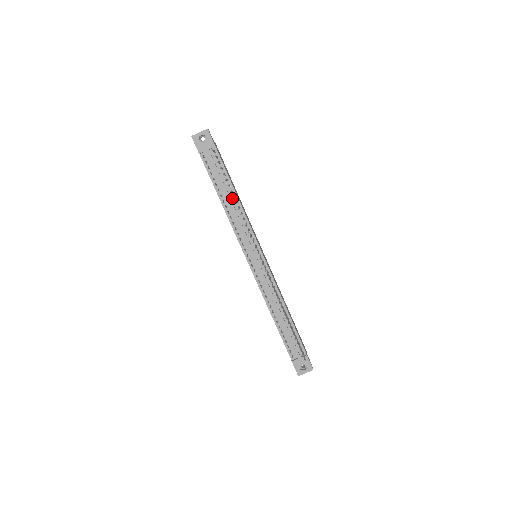
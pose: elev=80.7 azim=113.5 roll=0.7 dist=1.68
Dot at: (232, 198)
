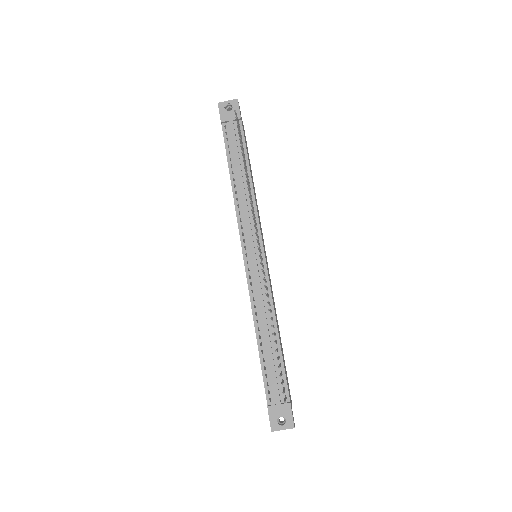
Dot at: (245, 178)
